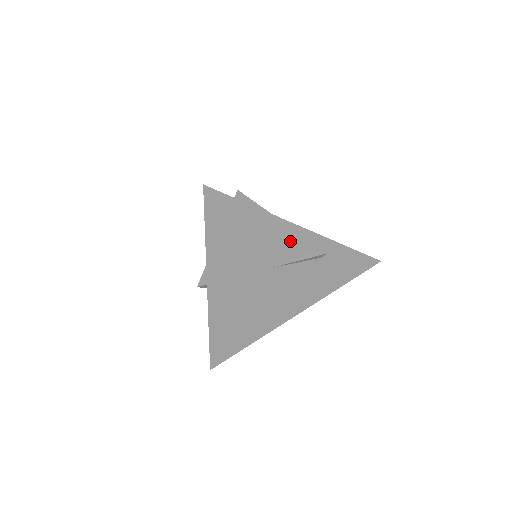
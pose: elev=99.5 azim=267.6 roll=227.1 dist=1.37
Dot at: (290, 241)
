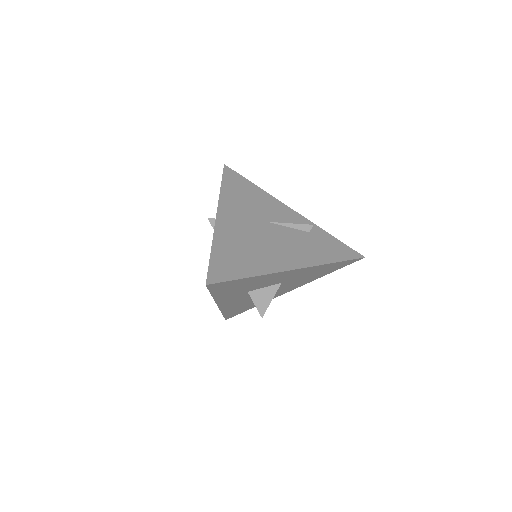
Dot at: (282, 212)
